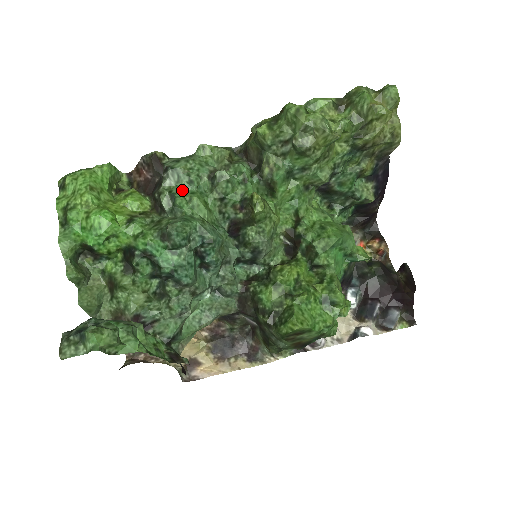
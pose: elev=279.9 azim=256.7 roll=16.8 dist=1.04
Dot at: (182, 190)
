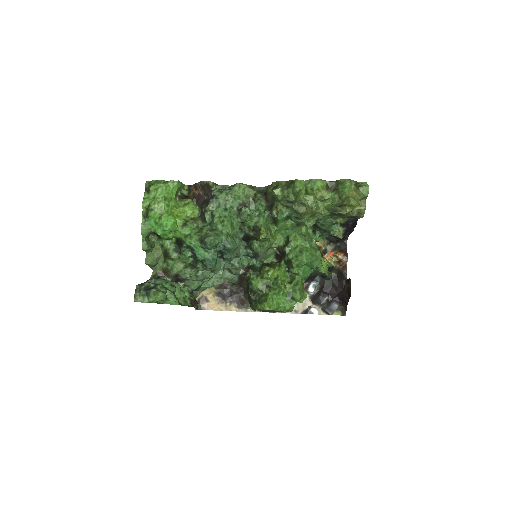
Dot at: (219, 213)
